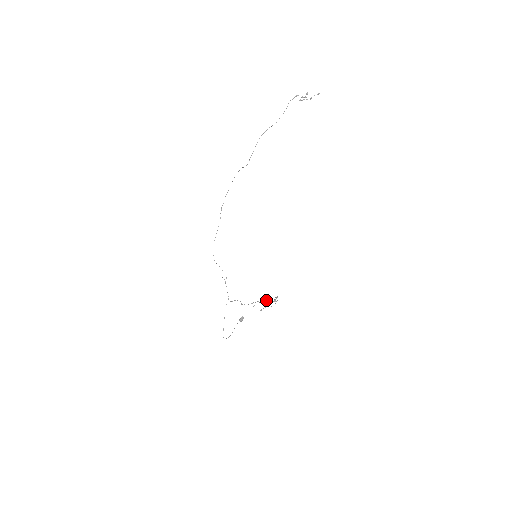
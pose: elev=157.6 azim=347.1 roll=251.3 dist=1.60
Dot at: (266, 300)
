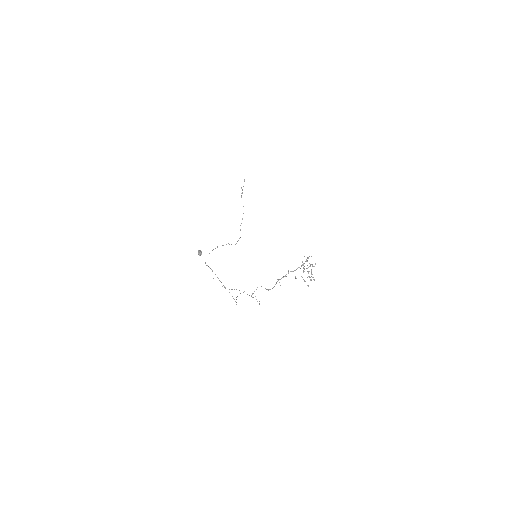
Dot at: occluded
